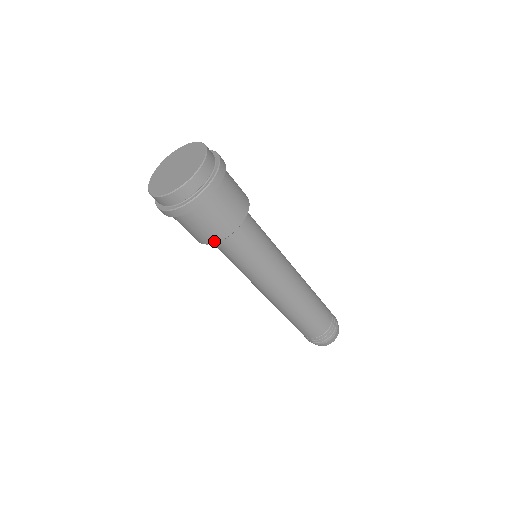
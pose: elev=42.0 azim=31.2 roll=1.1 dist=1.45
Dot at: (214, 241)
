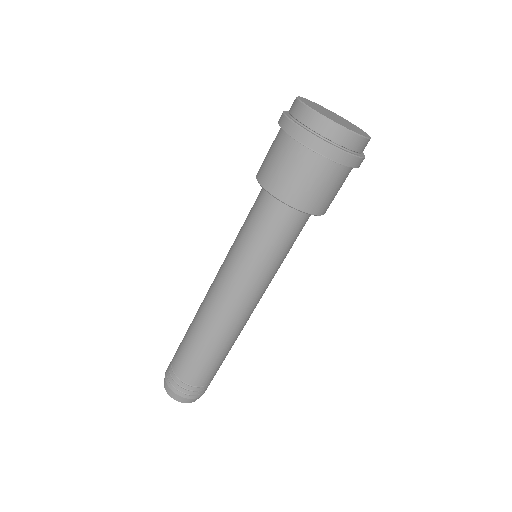
Dot at: (276, 193)
